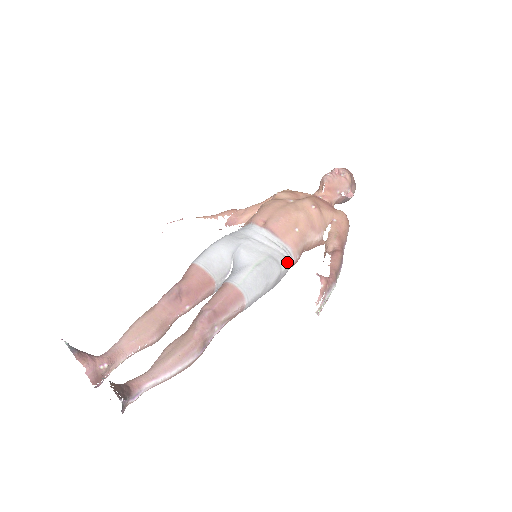
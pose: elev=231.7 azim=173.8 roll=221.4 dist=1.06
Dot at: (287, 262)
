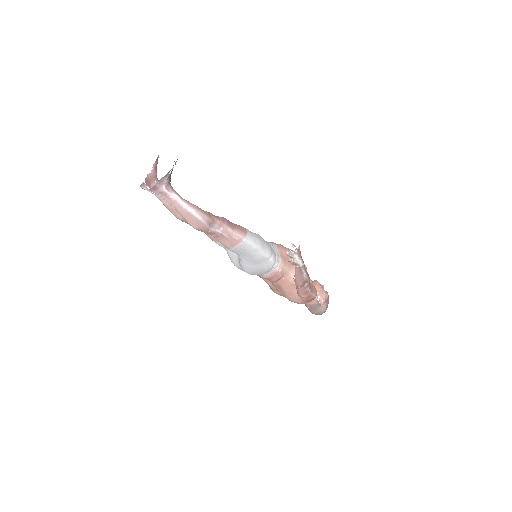
Dot at: (275, 261)
